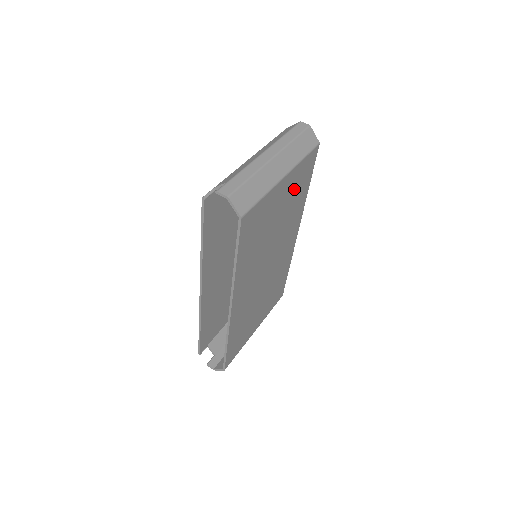
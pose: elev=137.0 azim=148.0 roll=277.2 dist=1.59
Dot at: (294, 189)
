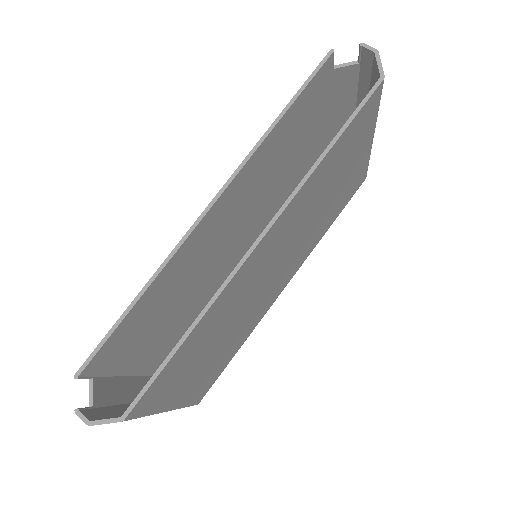
Dot at: (347, 187)
